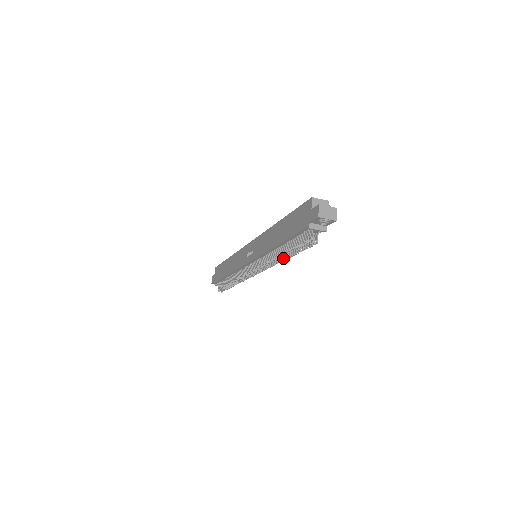
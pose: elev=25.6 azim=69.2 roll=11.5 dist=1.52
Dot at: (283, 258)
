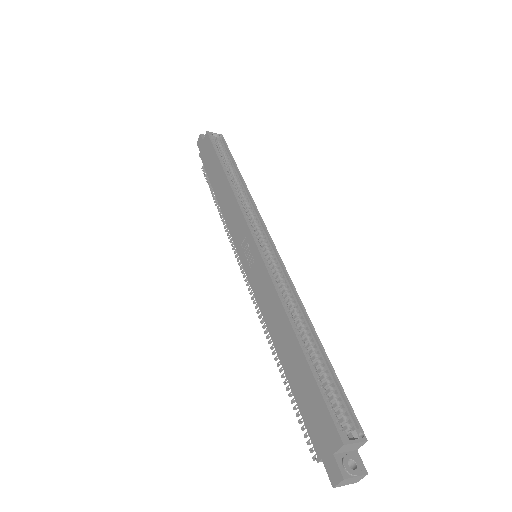
Dot at: occluded
